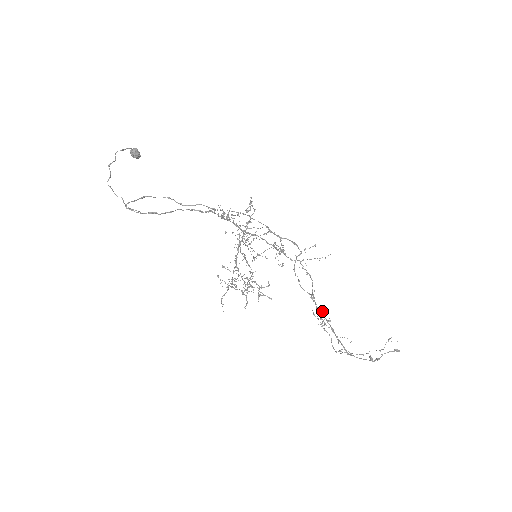
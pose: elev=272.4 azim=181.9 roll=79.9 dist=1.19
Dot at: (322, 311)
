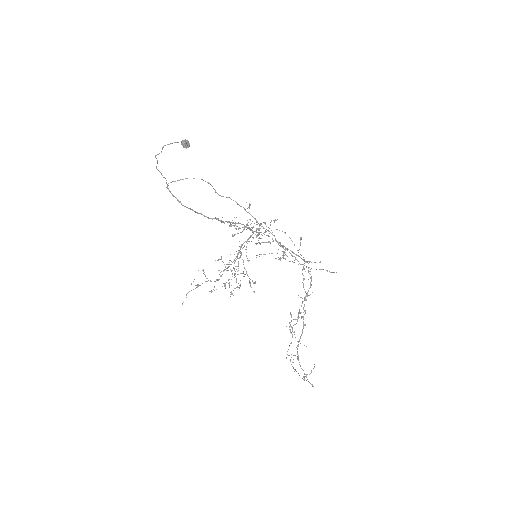
Dot at: occluded
